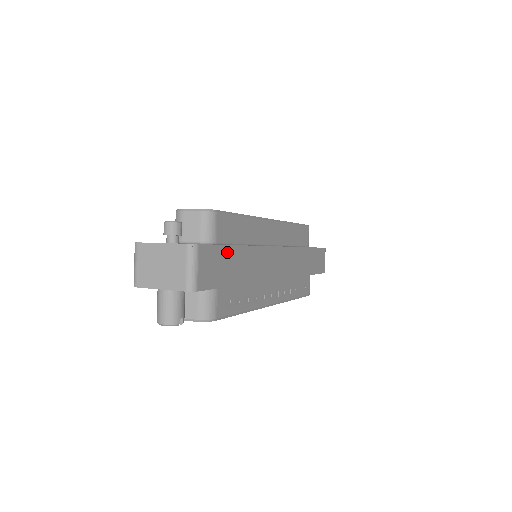
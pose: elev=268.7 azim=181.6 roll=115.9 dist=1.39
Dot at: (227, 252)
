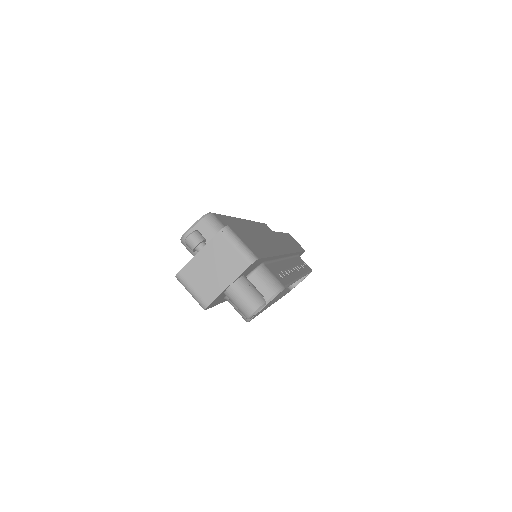
Dot at: (246, 232)
